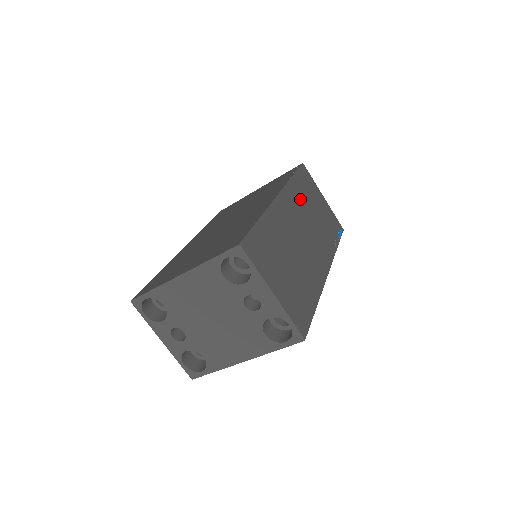
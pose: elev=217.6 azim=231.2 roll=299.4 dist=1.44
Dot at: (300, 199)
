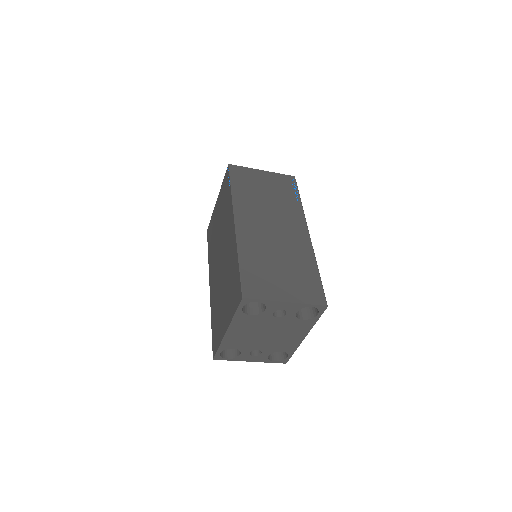
Dot at: (249, 201)
